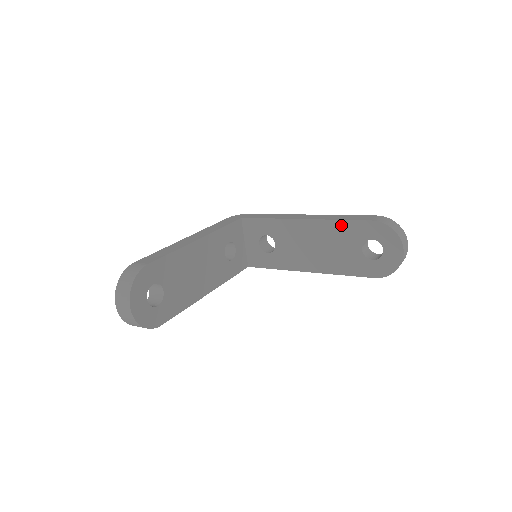
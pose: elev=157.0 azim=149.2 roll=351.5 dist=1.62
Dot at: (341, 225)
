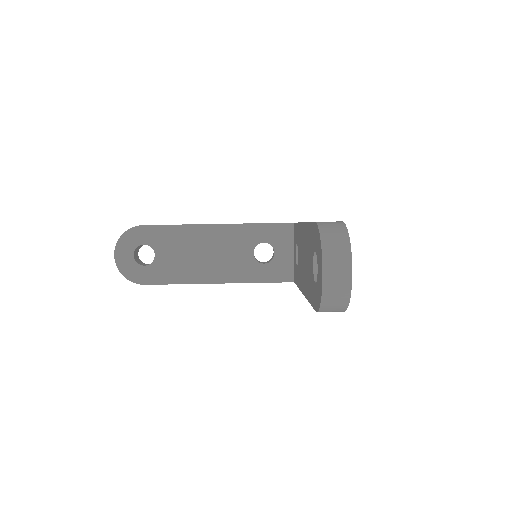
Dot at: (309, 229)
